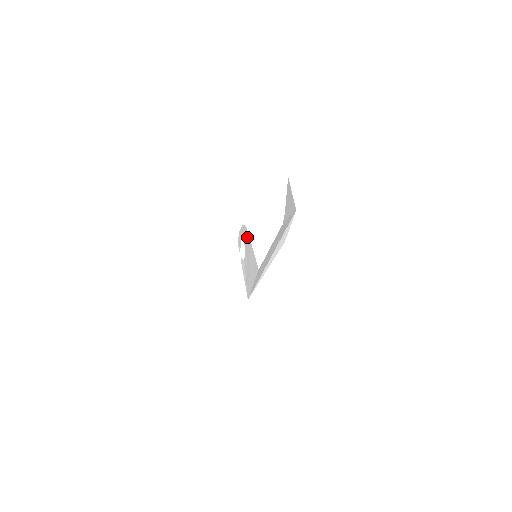
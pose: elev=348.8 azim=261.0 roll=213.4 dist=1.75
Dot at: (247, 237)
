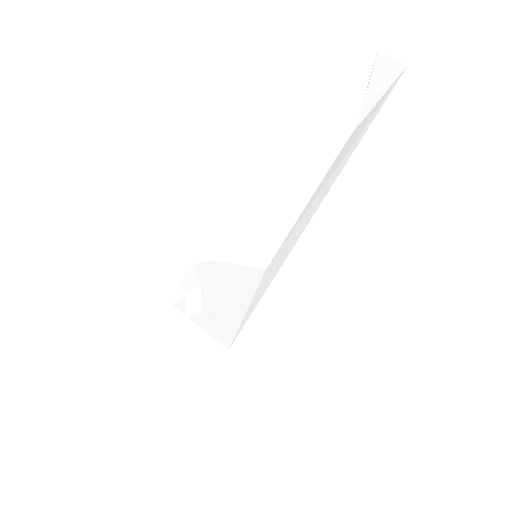
Dot at: (211, 268)
